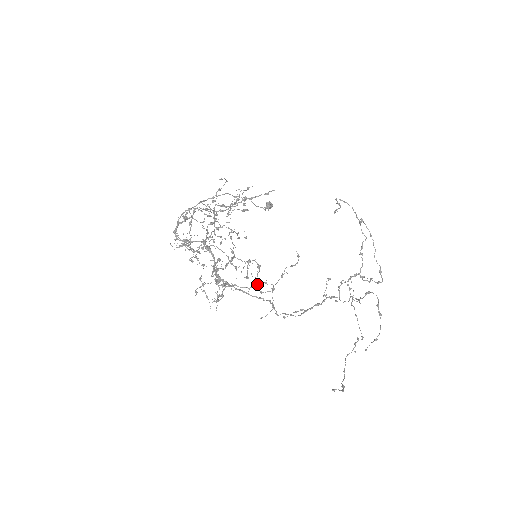
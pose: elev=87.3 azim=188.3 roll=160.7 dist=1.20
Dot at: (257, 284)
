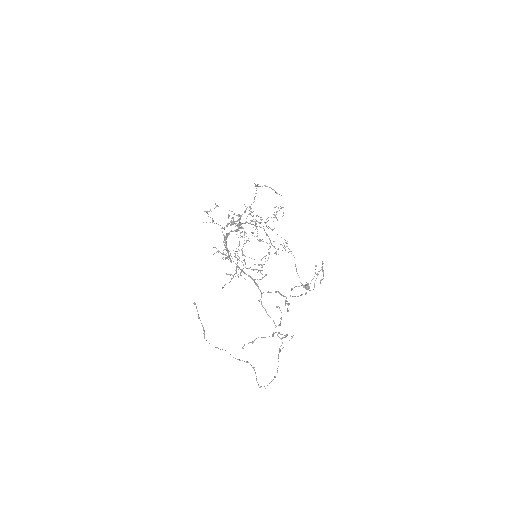
Dot at: occluded
